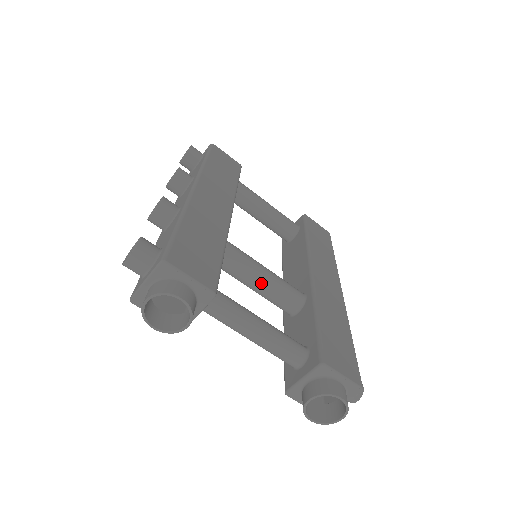
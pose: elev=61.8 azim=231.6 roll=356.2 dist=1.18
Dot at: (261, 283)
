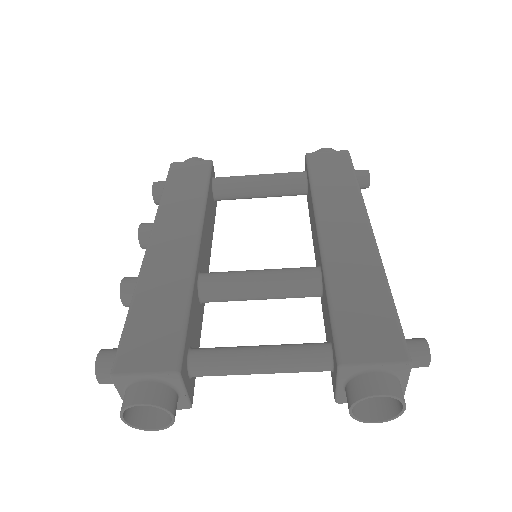
Dot at: (262, 292)
